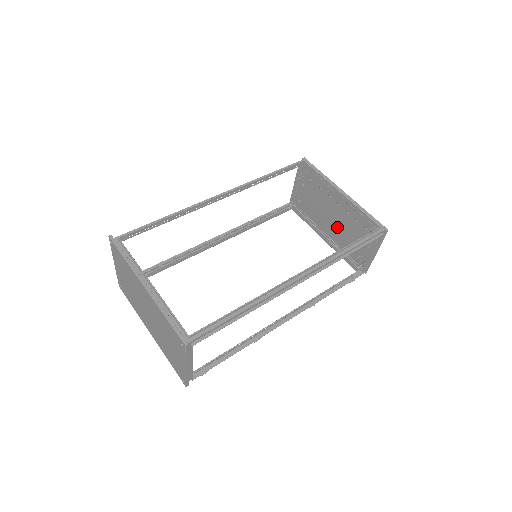
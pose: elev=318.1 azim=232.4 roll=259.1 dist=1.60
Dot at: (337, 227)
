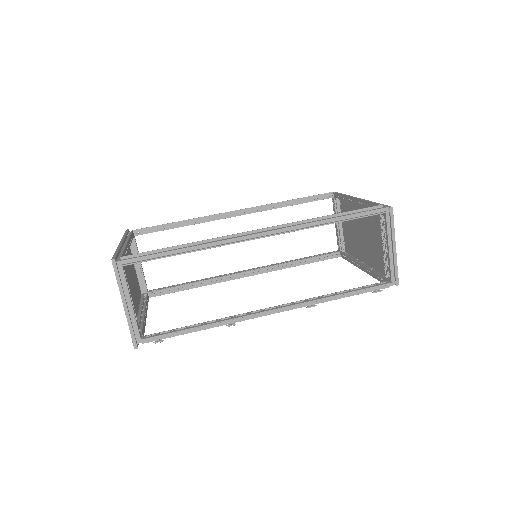
Dot at: (366, 245)
